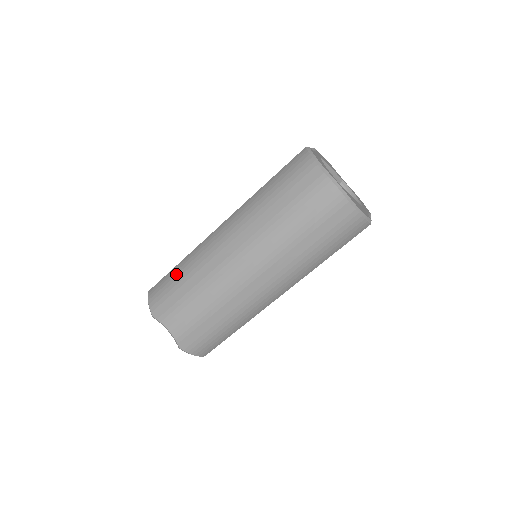
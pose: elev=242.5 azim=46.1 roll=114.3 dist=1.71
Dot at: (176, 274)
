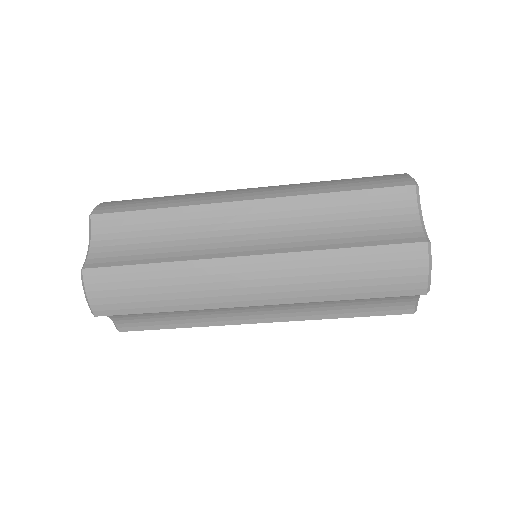
Dot at: (150, 286)
